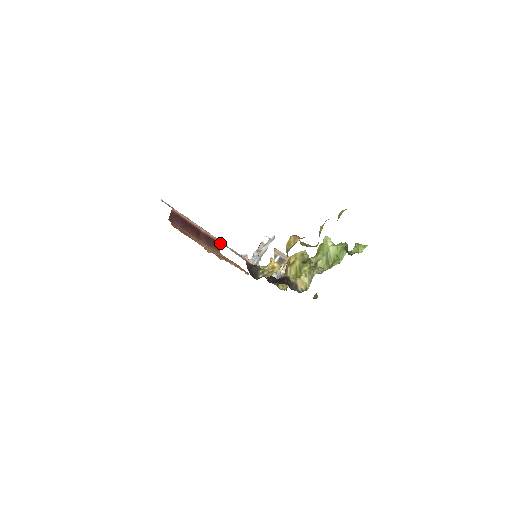
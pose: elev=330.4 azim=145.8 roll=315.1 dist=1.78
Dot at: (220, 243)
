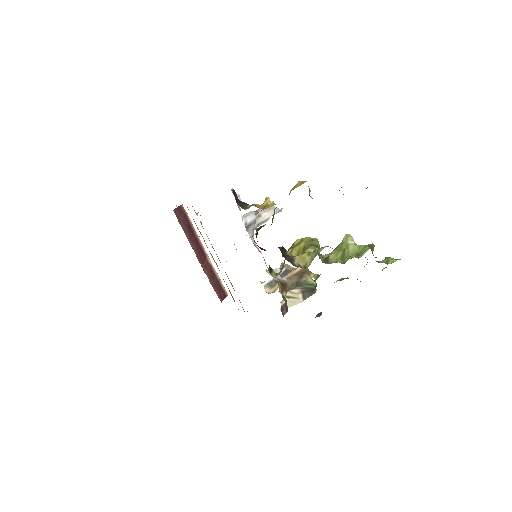
Dot at: (225, 294)
